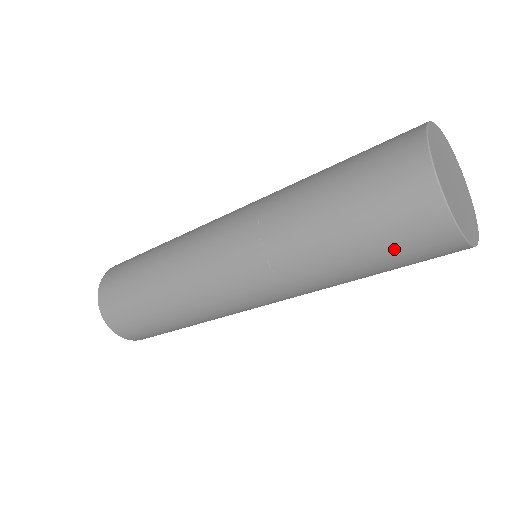
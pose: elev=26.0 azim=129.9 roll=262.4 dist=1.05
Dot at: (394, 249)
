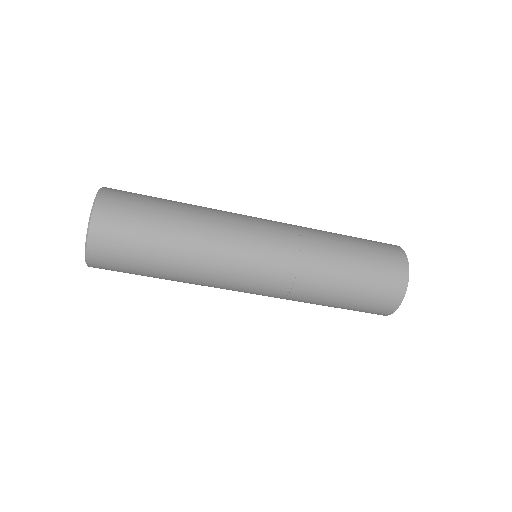
Dot at: (362, 307)
